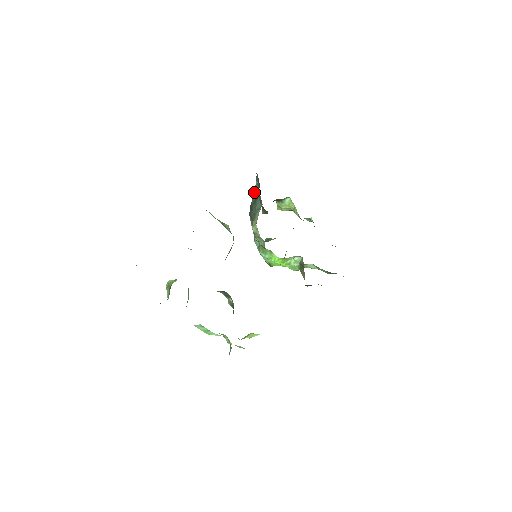
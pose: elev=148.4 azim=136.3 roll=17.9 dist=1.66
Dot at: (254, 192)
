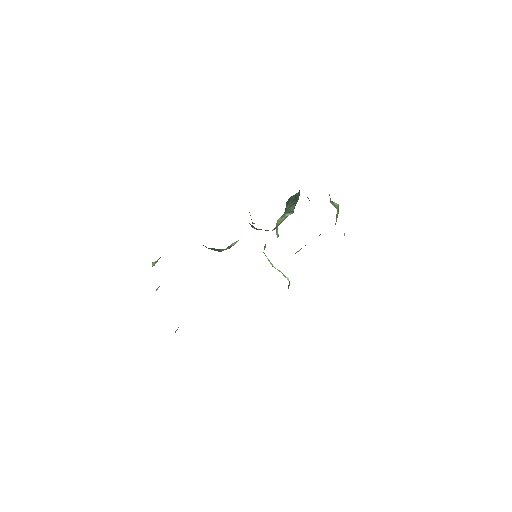
Dot at: (296, 194)
